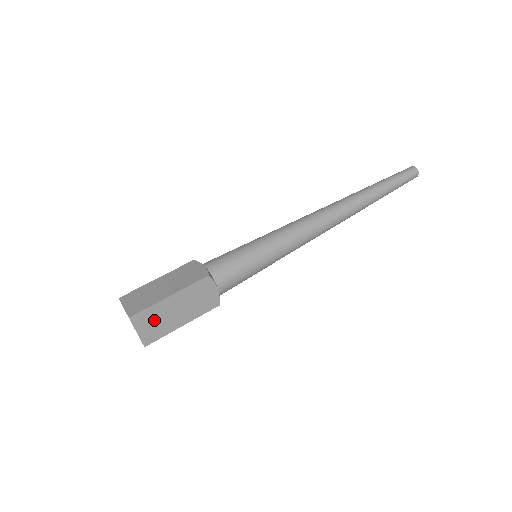
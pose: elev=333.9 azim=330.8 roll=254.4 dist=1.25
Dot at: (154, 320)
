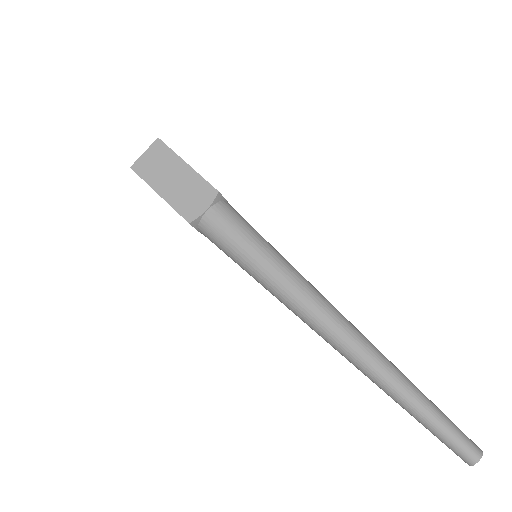
Dot at: (160, 162)
